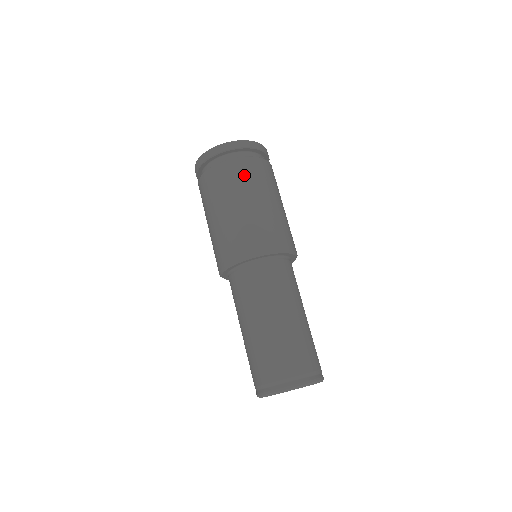
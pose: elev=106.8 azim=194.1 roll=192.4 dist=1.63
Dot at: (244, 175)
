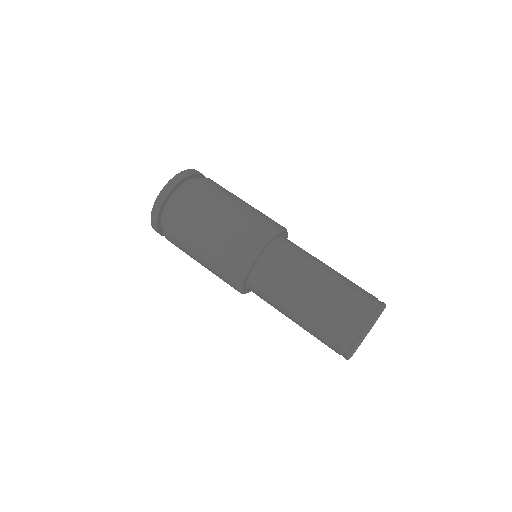
Dot at: (200, 198)
